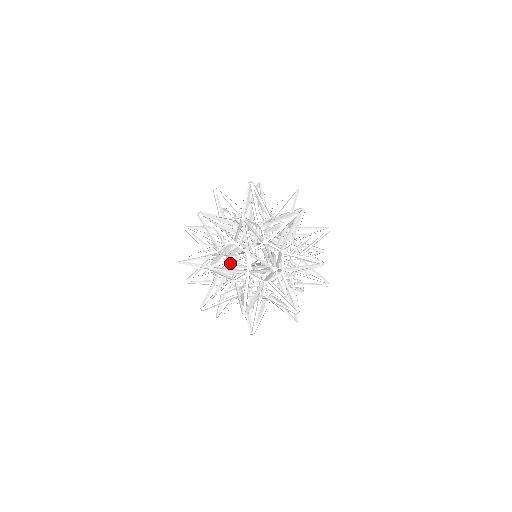
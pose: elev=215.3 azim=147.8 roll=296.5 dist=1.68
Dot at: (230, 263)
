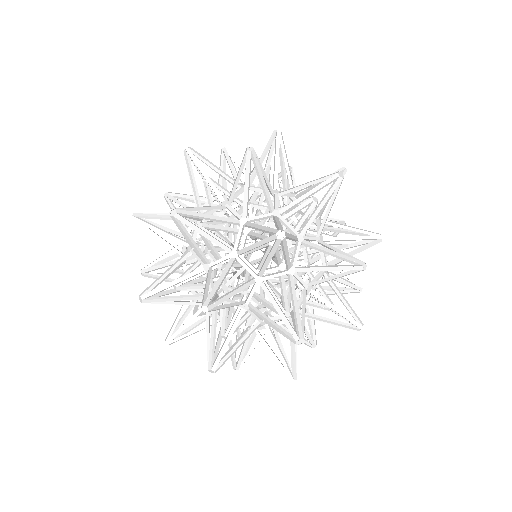
Dot at: occluded
